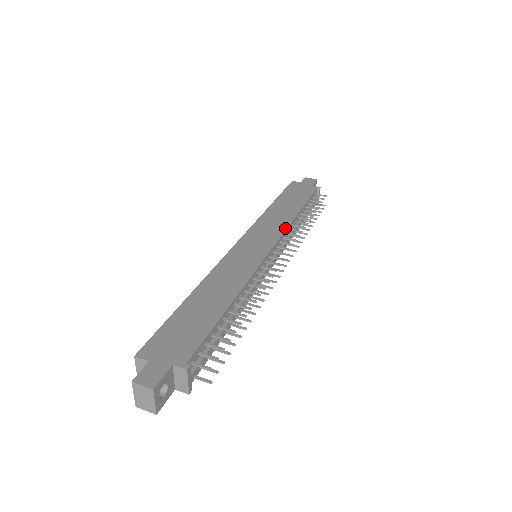
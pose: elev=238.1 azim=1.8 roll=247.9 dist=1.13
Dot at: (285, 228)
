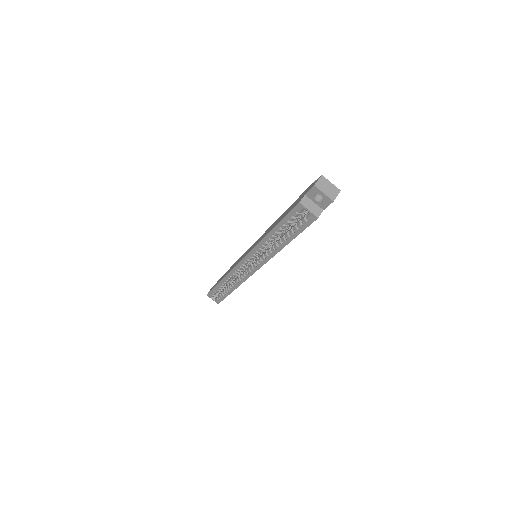
Dot at: (243, 254)
